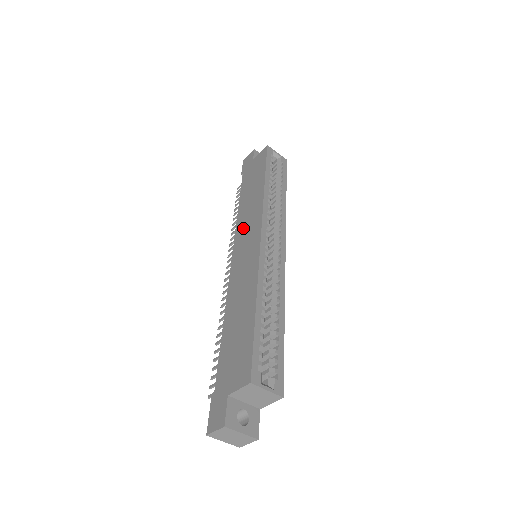
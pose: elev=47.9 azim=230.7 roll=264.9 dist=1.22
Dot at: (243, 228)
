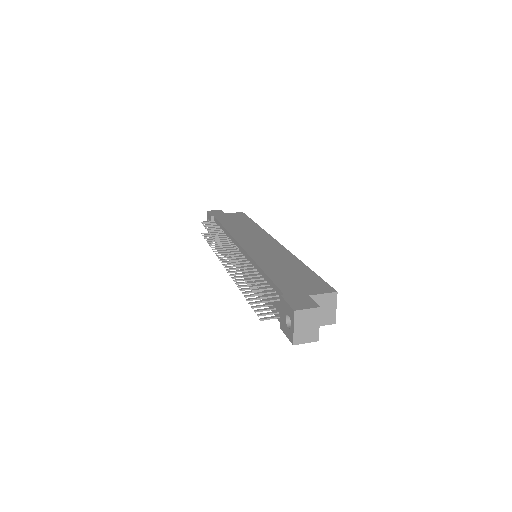
Dot at: (245, 235)
